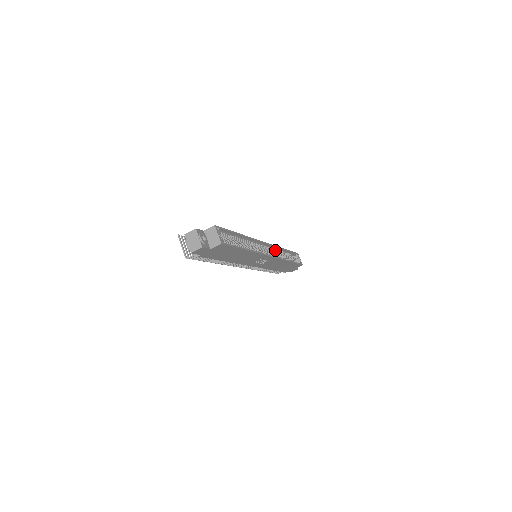
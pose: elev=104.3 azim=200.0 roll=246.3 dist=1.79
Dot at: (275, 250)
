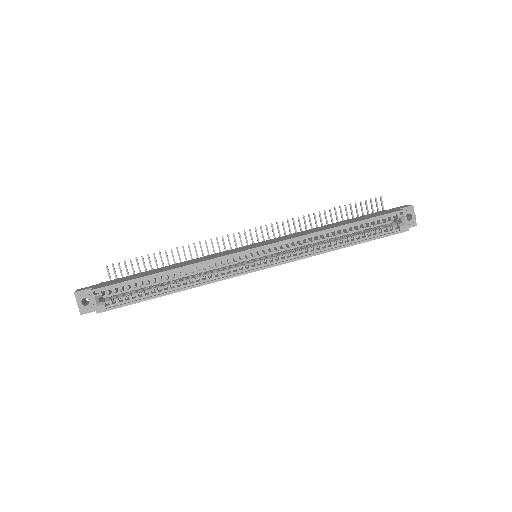
Dot at: (295, 243)
